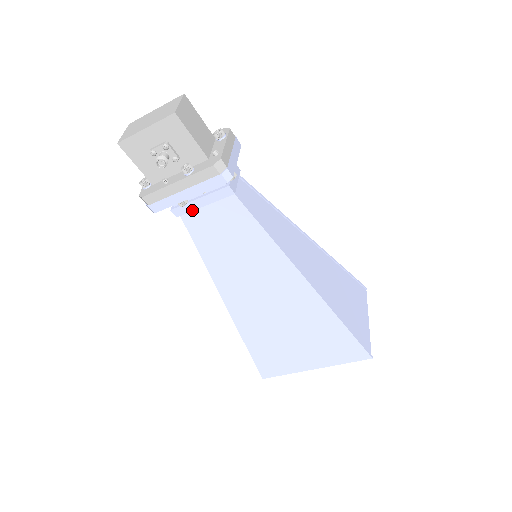
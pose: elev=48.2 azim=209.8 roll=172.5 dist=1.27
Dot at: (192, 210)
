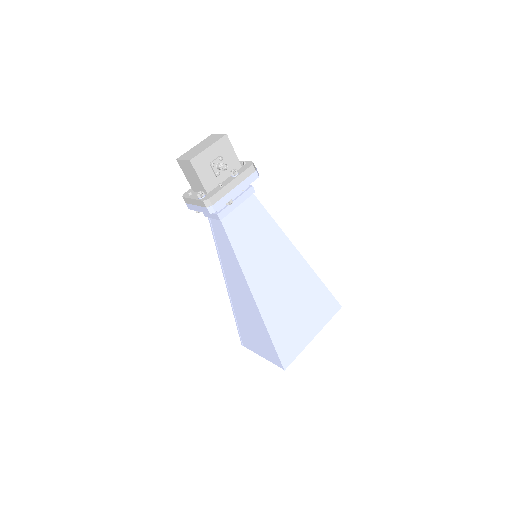
Dot at: (230, 211)
